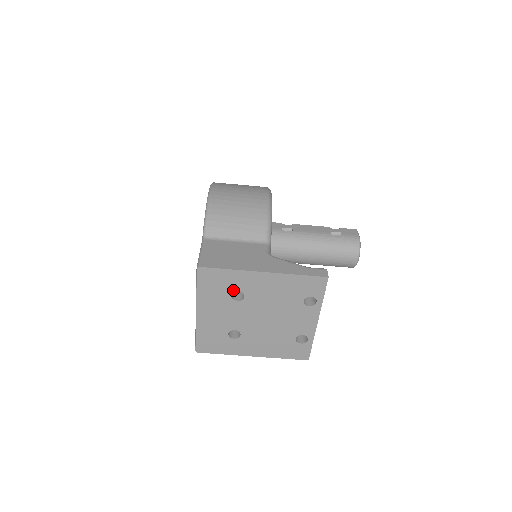
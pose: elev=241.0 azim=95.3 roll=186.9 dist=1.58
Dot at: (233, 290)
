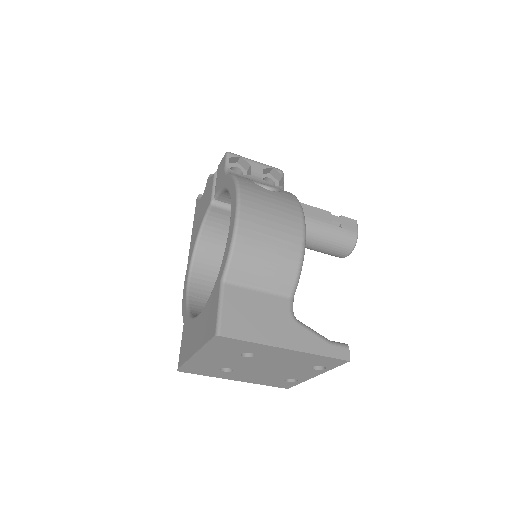
Dot at: (246, 352)
